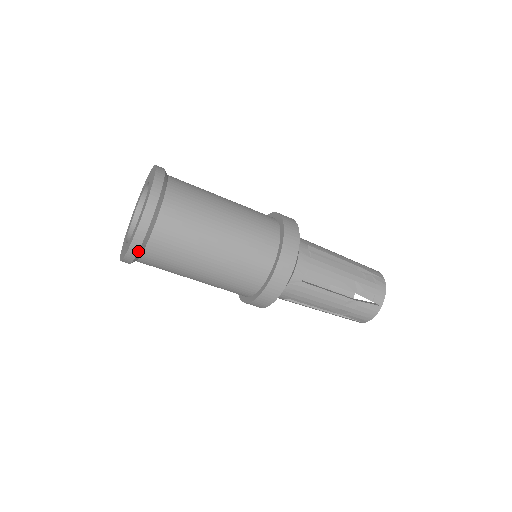
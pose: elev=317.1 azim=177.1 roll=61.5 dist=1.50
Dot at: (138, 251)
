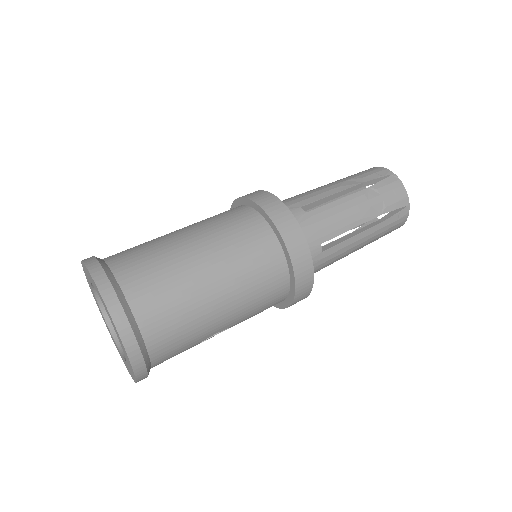
Dot at: (125, 315)
